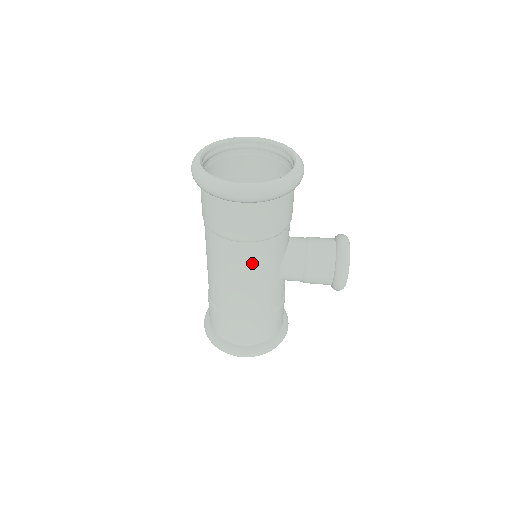
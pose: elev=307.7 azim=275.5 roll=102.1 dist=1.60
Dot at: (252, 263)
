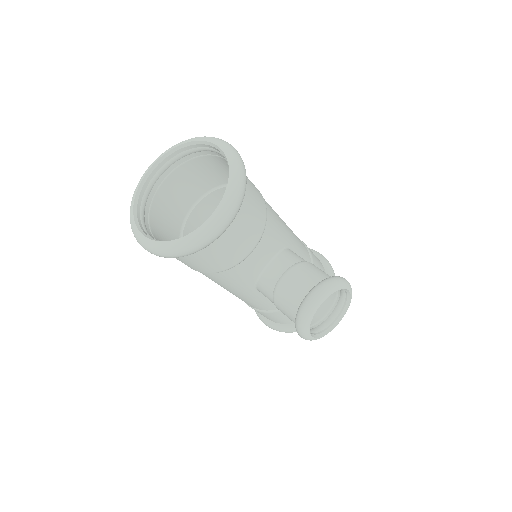
Dot at: (213, 280)
